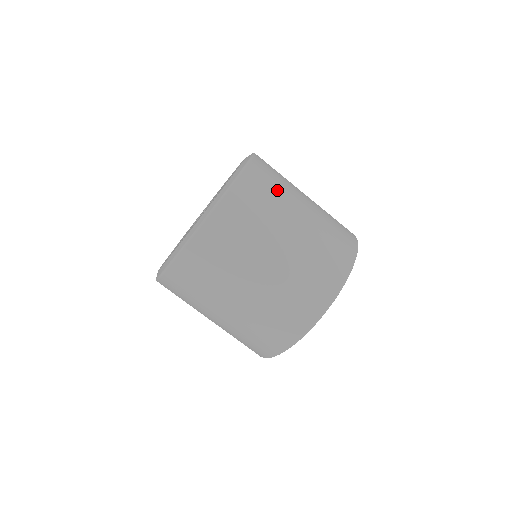
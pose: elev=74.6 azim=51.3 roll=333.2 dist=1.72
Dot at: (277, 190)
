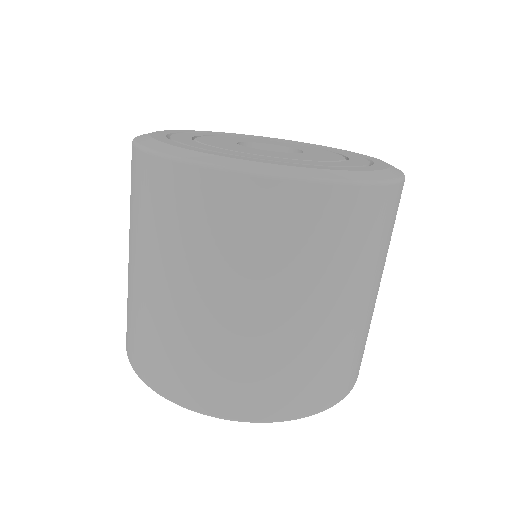
Dot at: occluded
